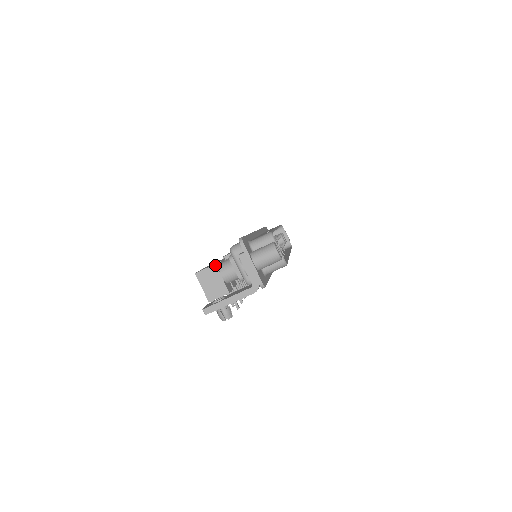
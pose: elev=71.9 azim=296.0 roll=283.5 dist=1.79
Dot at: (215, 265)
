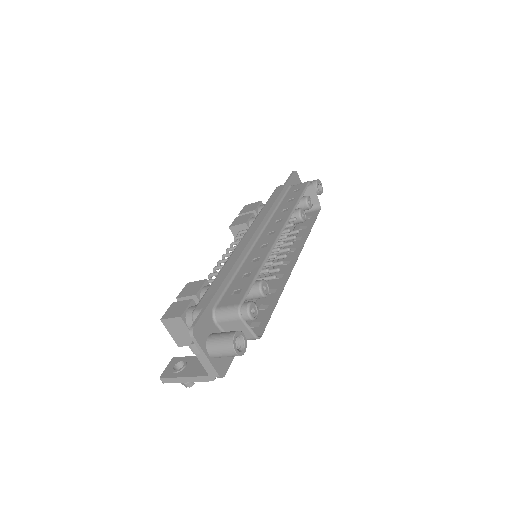
Dot at: (180, 318)
